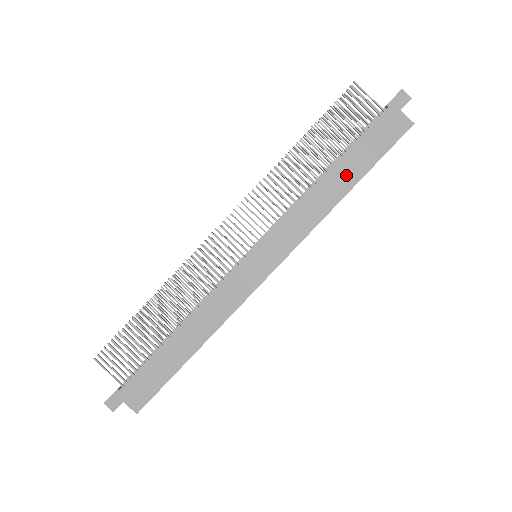
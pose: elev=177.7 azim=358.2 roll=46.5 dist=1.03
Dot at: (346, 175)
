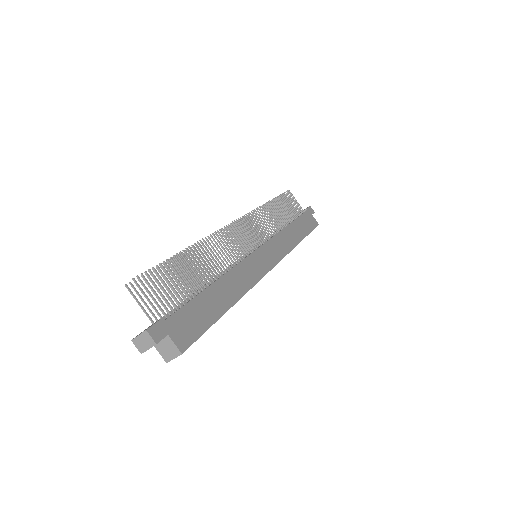
Dot at: (298, 231)
